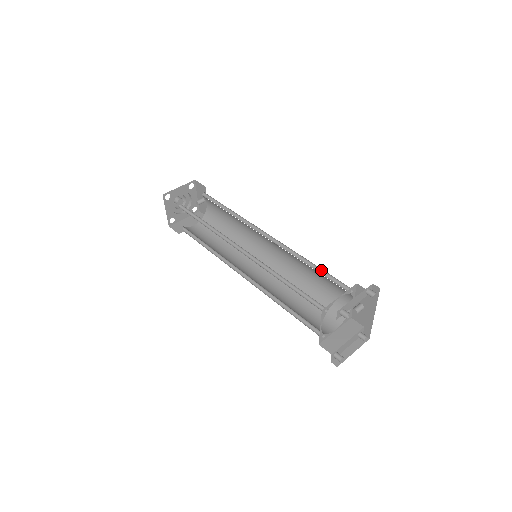
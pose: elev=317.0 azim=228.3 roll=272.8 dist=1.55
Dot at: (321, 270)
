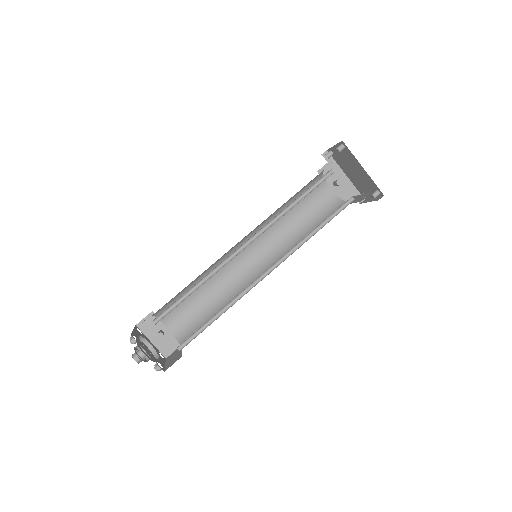
Dot at: occluded
